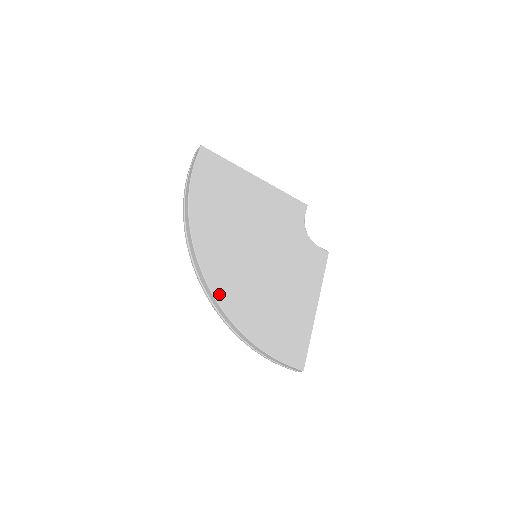
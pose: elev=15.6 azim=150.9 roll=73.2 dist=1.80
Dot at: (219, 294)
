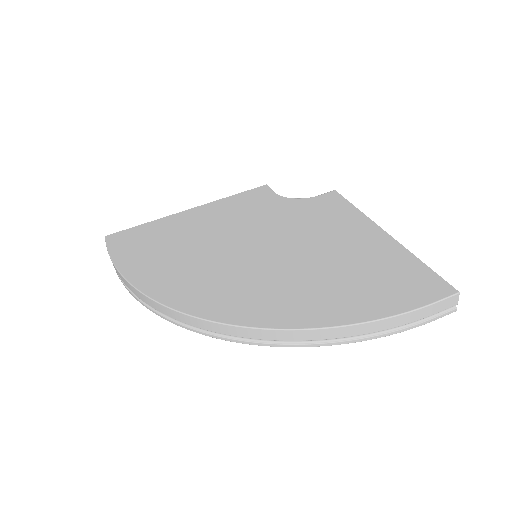
Dot at: (246, 319)
